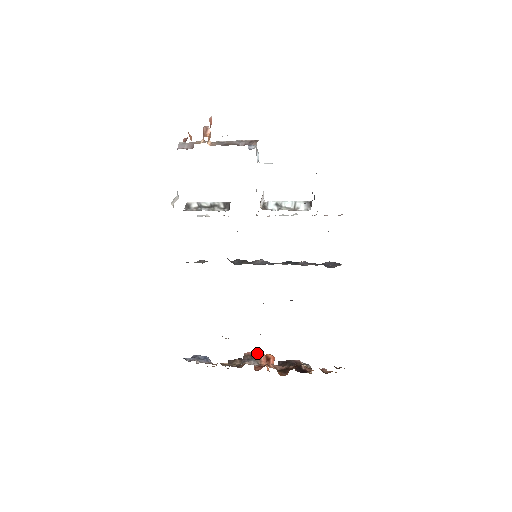
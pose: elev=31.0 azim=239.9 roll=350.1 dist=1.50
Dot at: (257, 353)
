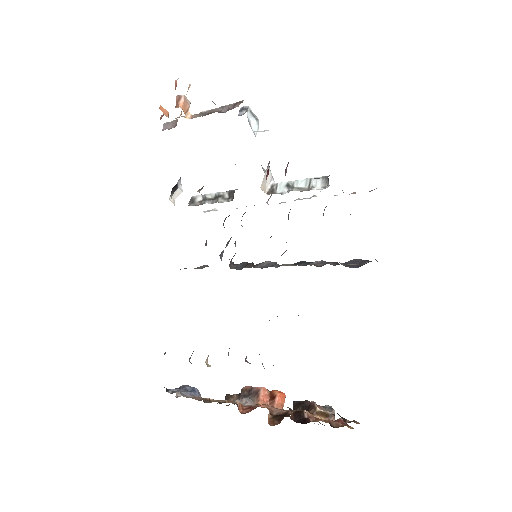
Dot at: (256, 388)
